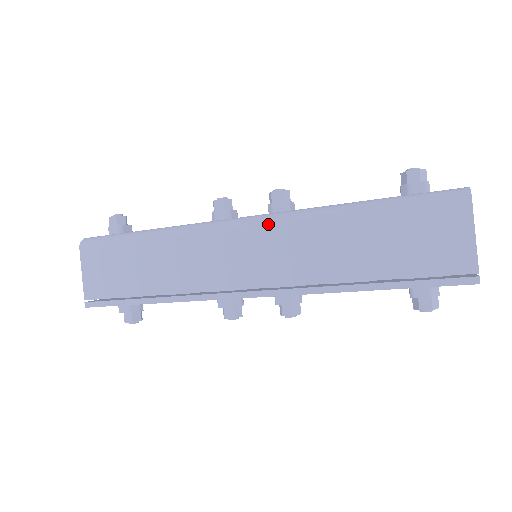
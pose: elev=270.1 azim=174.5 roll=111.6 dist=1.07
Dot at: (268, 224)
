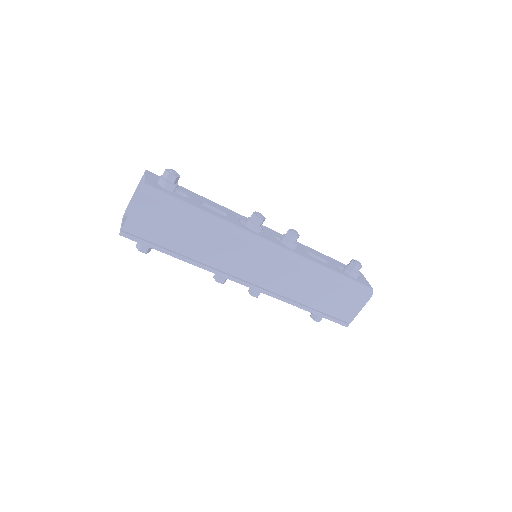
Dot at: (285, 258)
